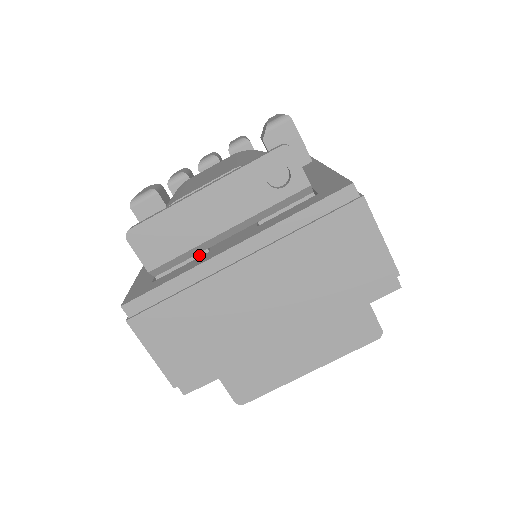
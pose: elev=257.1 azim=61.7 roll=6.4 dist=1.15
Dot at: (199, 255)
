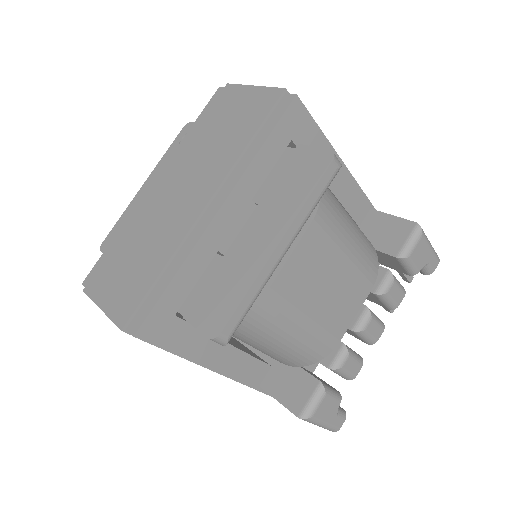
Dot at: occluded
